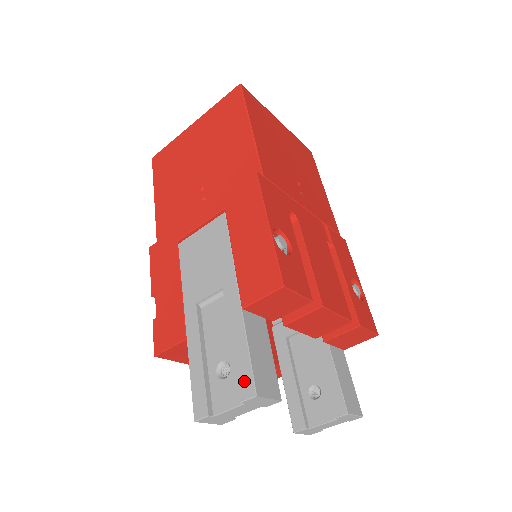
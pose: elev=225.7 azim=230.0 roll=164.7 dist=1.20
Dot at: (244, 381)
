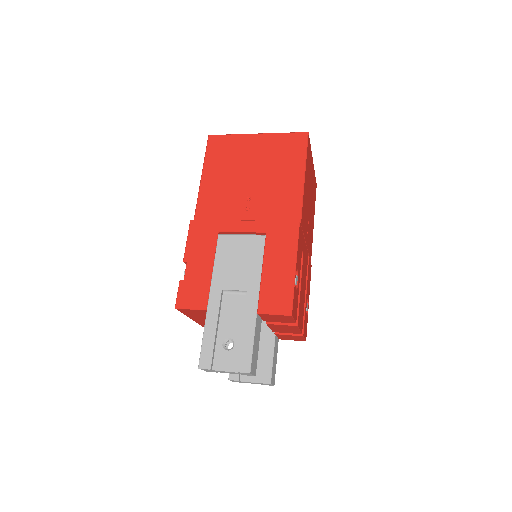
Dot at: (244, 360)
